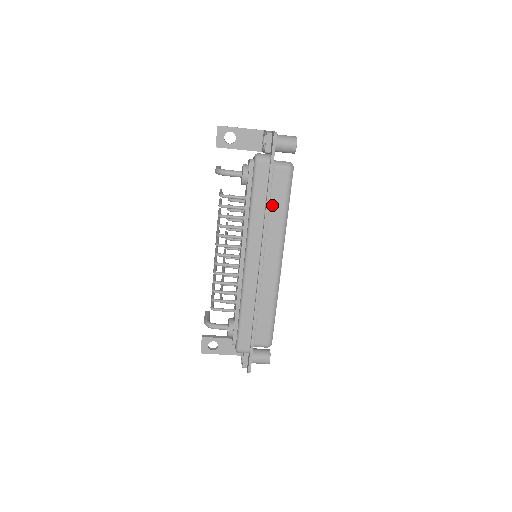
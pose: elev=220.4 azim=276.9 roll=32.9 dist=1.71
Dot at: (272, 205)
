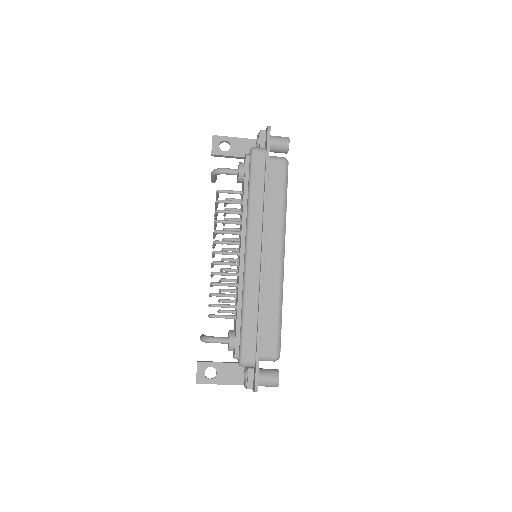
Dot at: (270, 196)
